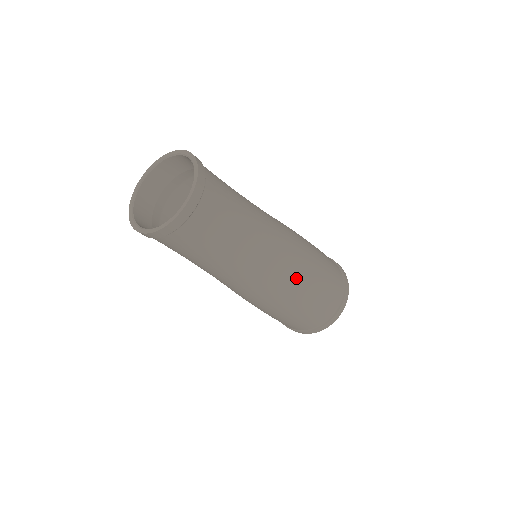
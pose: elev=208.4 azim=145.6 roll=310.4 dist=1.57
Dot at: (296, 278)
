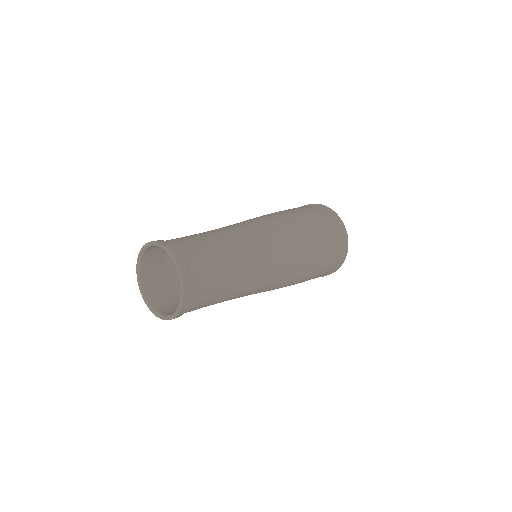
Dot at: (289, 281)
